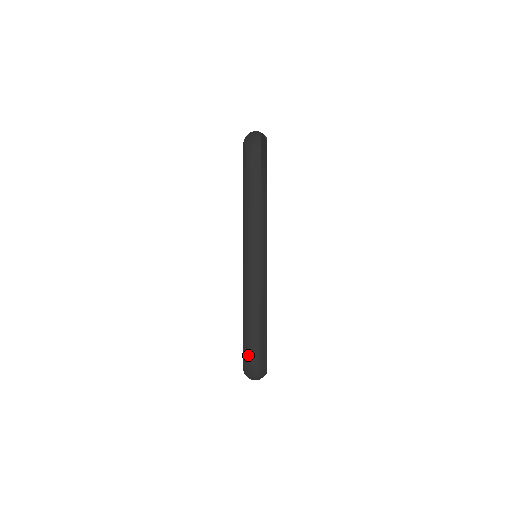
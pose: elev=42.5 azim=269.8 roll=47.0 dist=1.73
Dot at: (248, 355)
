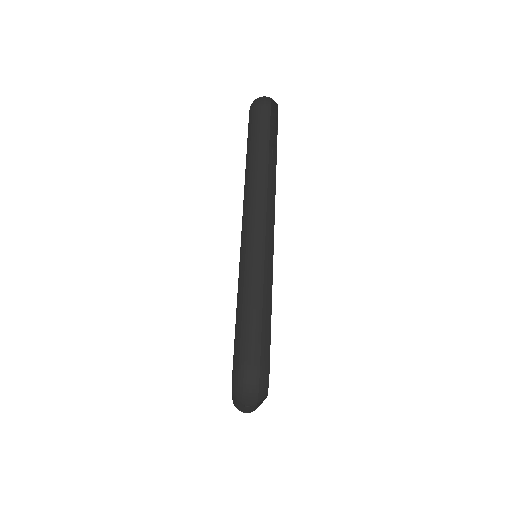
Dot at: (242, 354)
